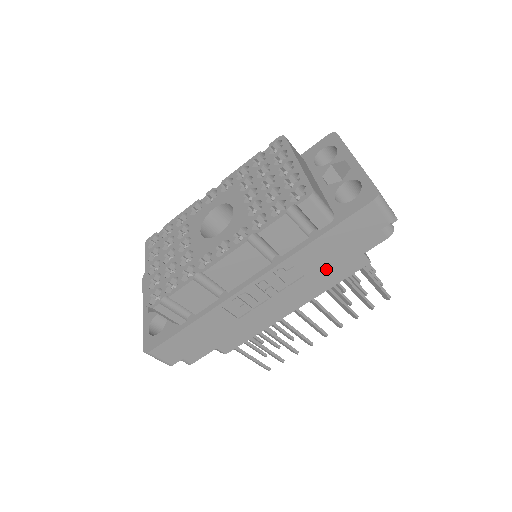
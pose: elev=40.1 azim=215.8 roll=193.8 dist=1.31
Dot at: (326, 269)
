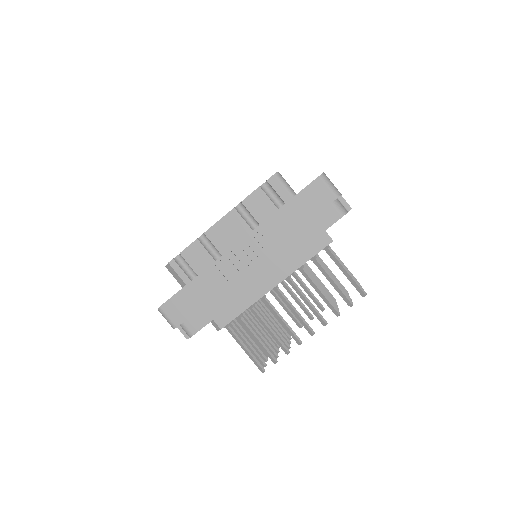
Dot at: (296, 243)
